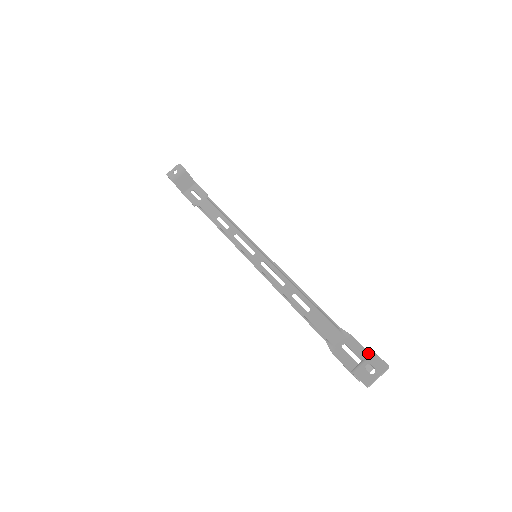
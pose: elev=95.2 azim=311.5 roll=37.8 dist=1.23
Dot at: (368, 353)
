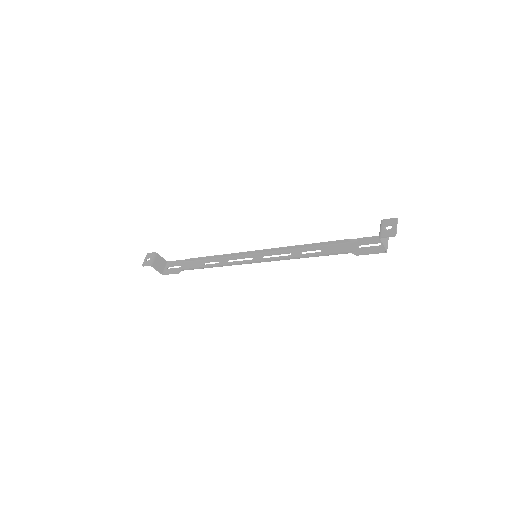
Dot at: (377, 236)
